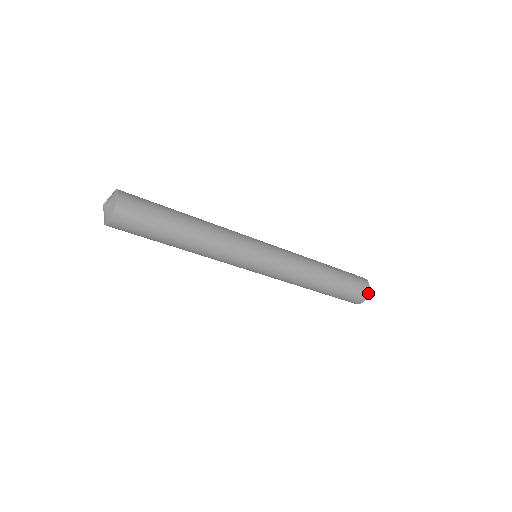
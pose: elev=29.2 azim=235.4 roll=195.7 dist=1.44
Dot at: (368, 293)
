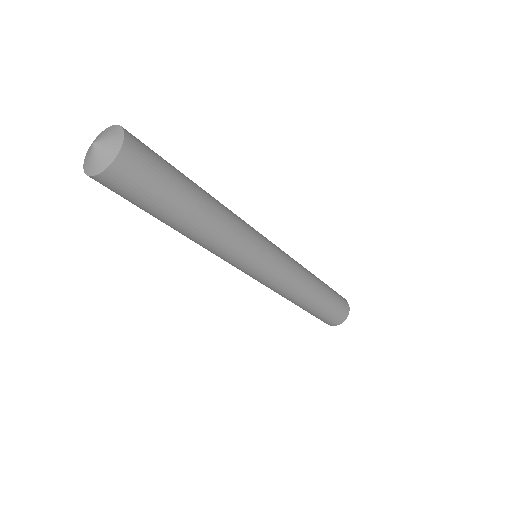
Dot at: (347, 303)
